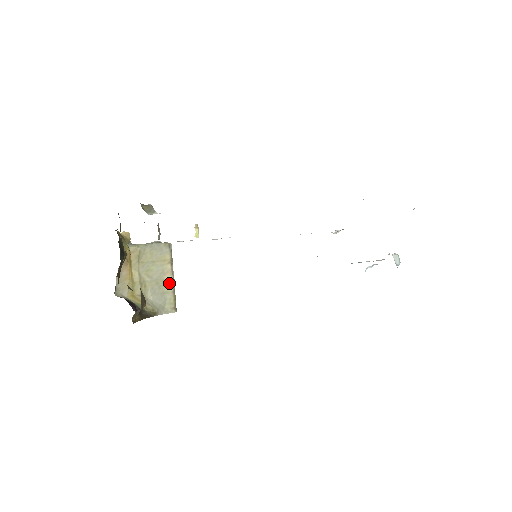
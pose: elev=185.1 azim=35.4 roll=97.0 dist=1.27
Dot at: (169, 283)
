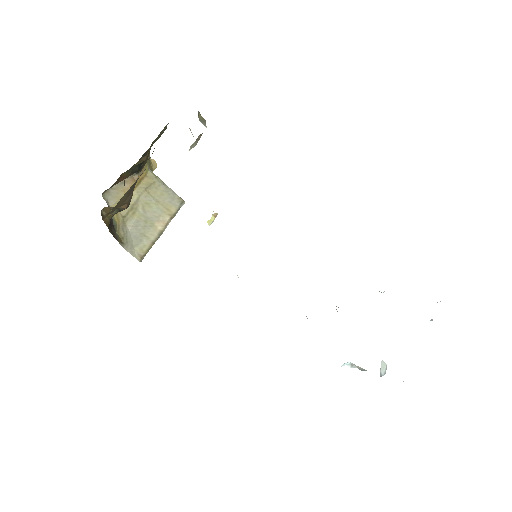
Dot at: (156, 231)
